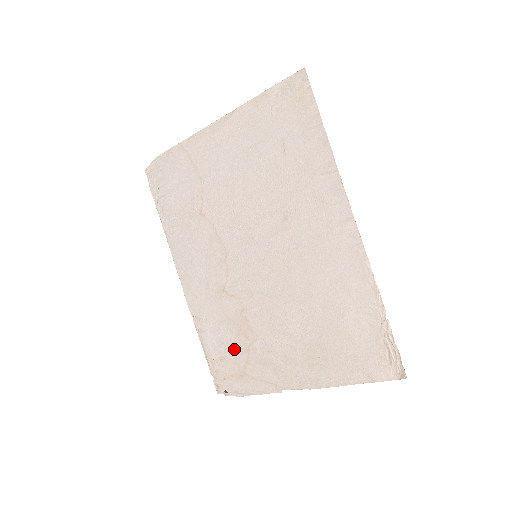
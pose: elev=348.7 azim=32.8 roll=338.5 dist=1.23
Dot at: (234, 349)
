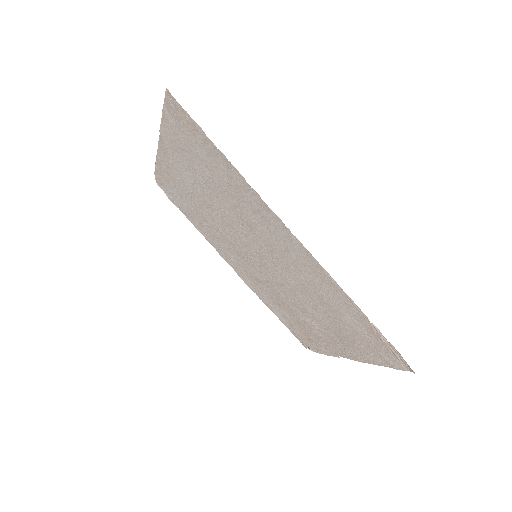
Dot at: (292, 321)
